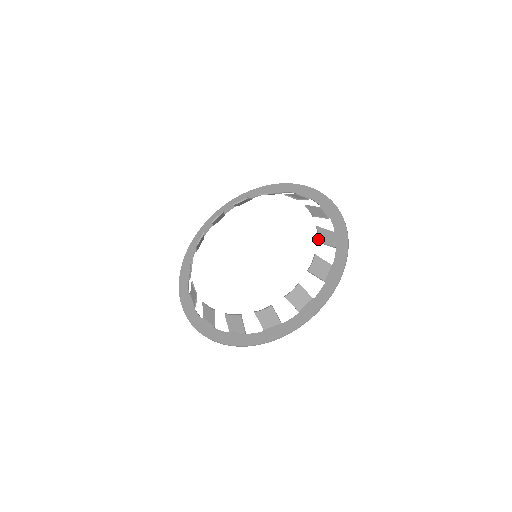
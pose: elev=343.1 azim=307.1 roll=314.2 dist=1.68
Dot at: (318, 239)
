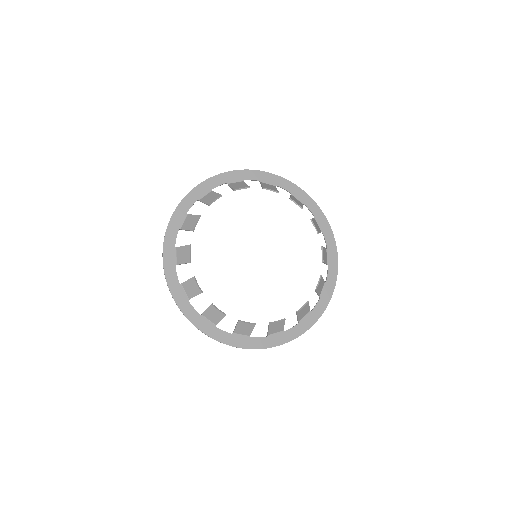
Dot at: (318, 231)
